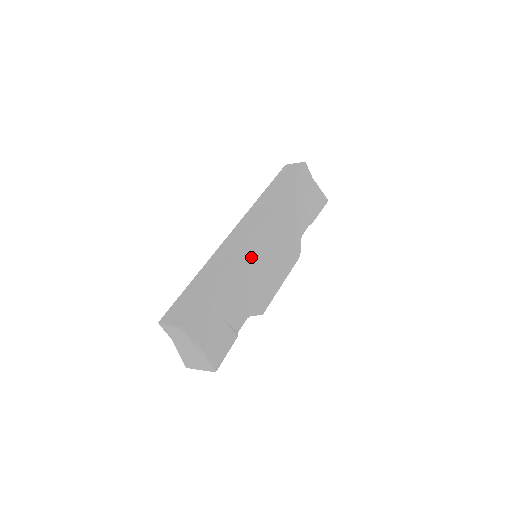
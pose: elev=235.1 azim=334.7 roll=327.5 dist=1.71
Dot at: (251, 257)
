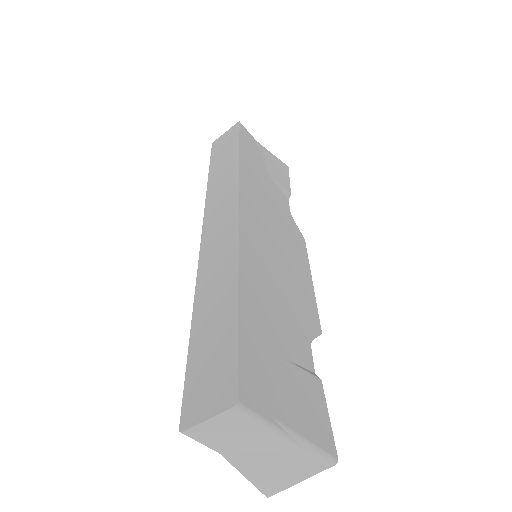
Dot at: (259, 248)
